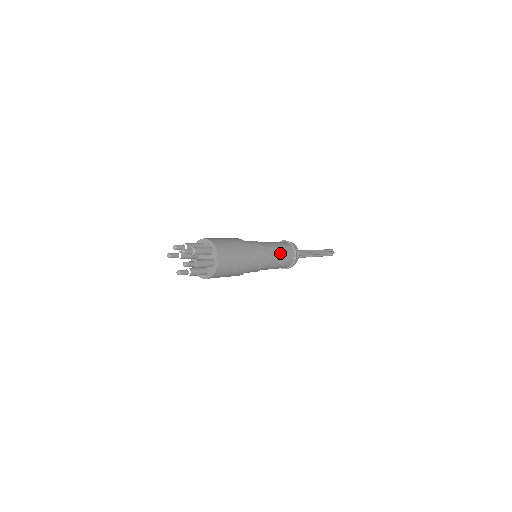
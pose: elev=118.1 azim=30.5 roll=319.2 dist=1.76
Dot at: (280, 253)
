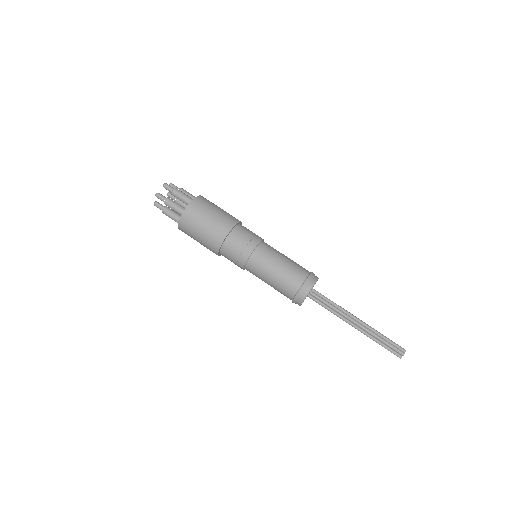
Dot at: (278, 266)
